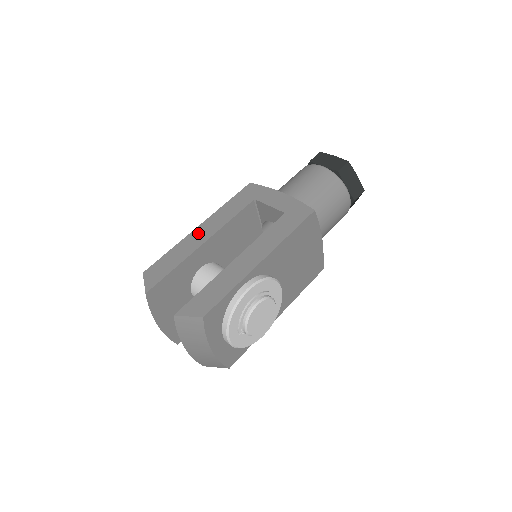
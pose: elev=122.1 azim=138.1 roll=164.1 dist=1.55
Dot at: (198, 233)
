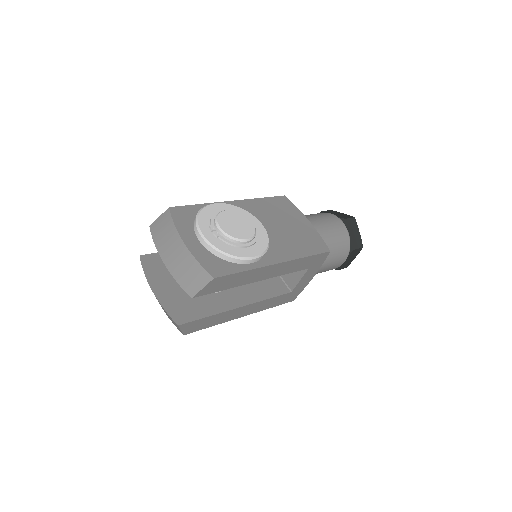
Dot at: occluded
